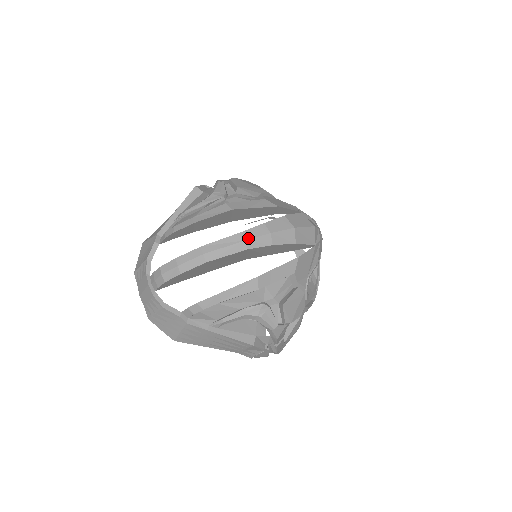
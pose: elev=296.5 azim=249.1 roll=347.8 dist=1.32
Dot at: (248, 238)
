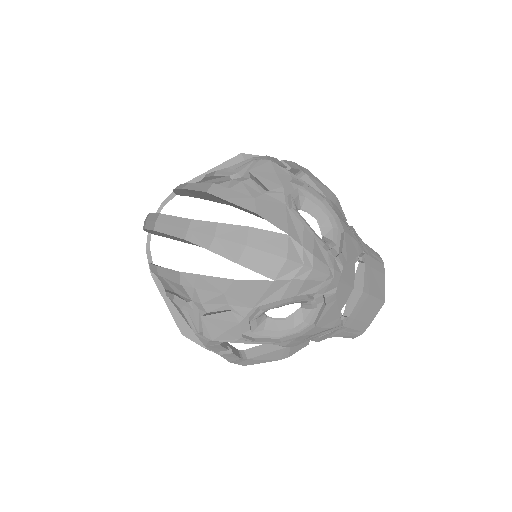
Dot at: (192, 229)
